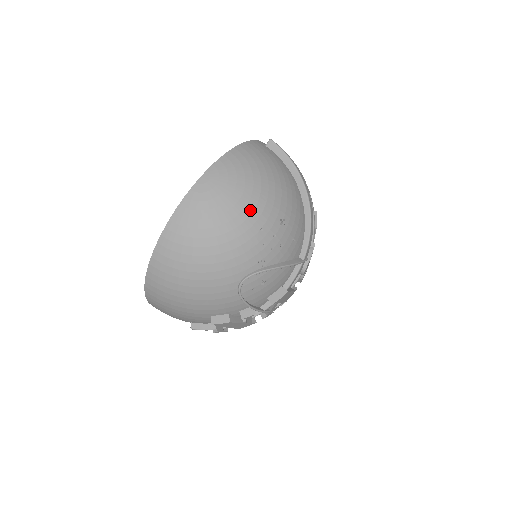
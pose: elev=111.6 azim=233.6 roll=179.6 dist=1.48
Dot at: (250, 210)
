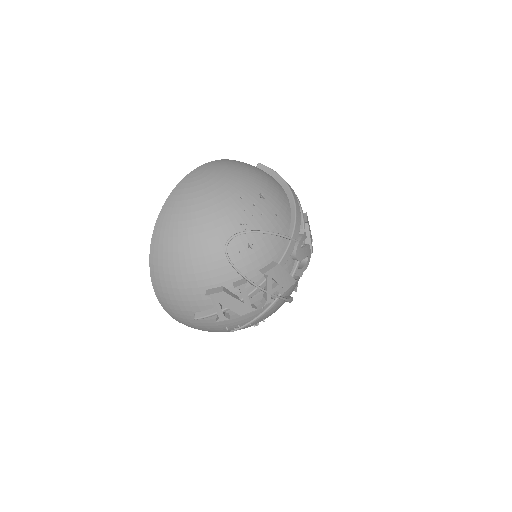
Dot at: (231, 185)
